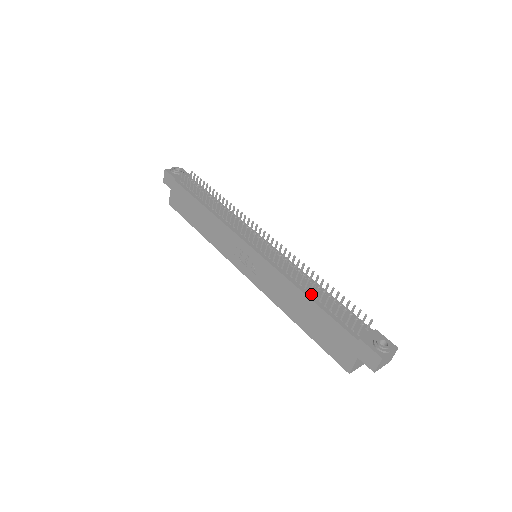
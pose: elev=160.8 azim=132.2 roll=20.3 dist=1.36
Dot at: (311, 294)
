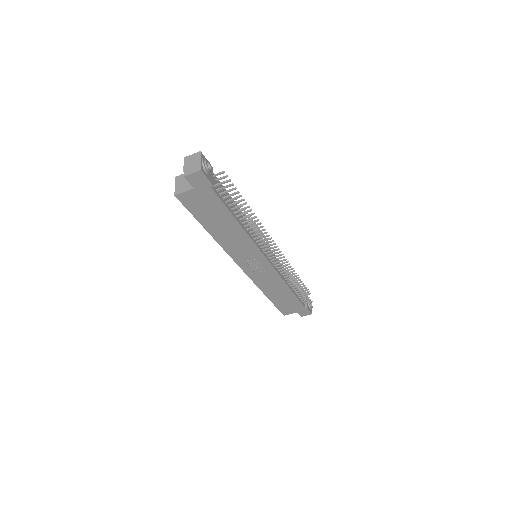
Dot at: (290, 286)
